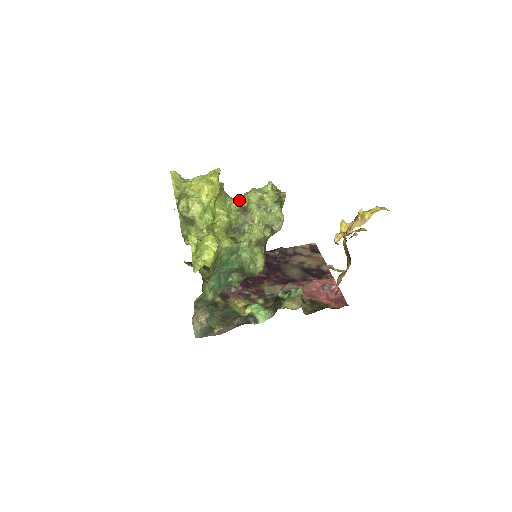
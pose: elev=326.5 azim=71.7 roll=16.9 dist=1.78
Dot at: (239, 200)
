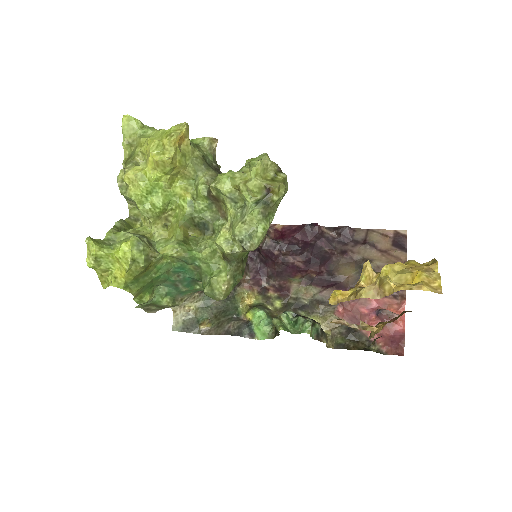
Dot at: (213, 180)
